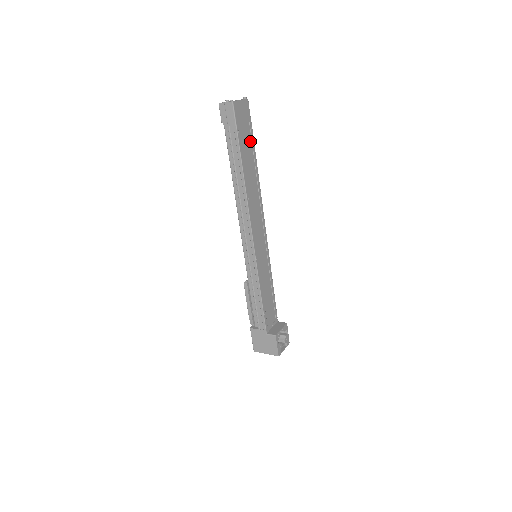
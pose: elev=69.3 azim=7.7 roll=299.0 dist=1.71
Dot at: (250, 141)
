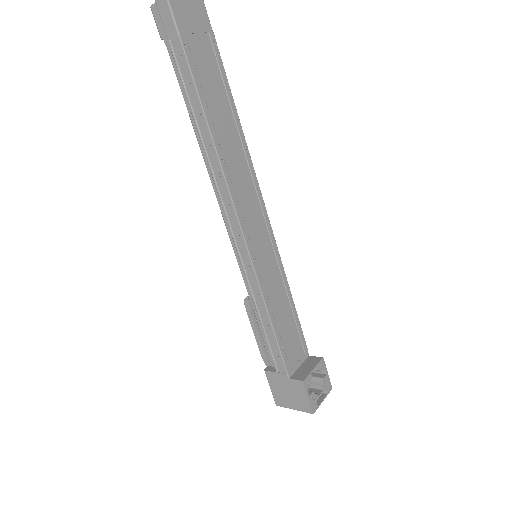
Dot at: (215, 65)
